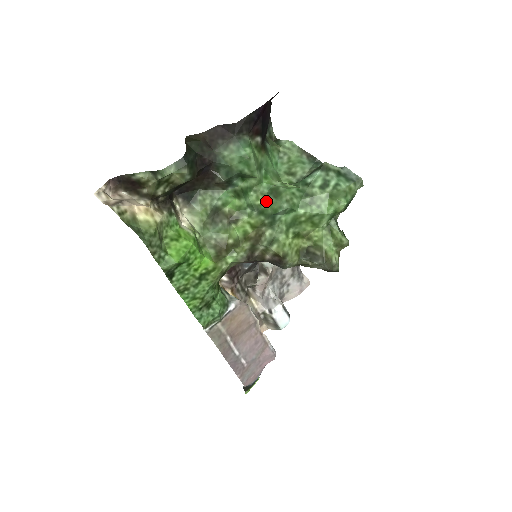
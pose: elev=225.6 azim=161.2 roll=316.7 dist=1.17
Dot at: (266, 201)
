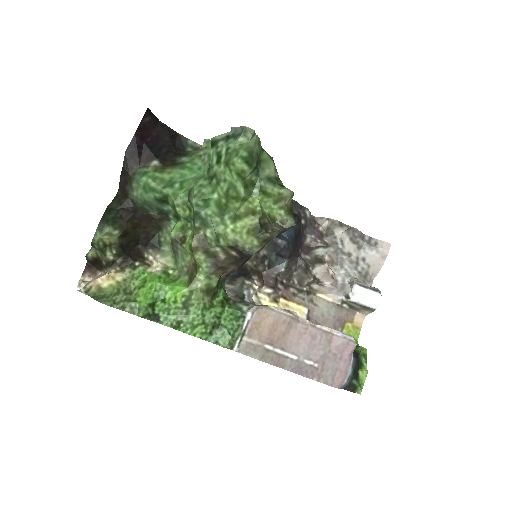
Dot at: (190, 208)
